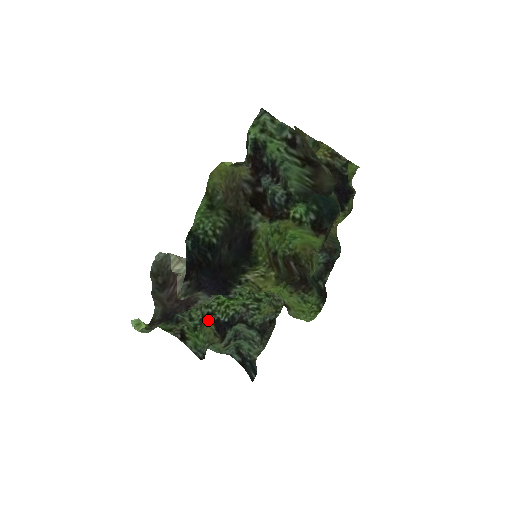
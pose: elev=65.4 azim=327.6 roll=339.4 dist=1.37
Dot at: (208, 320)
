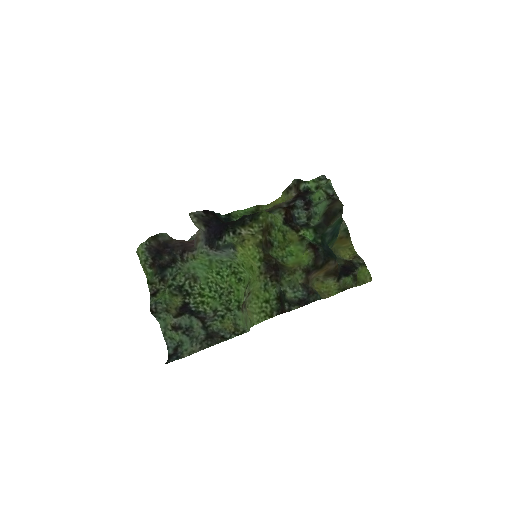
Dot at: (182, 297)
